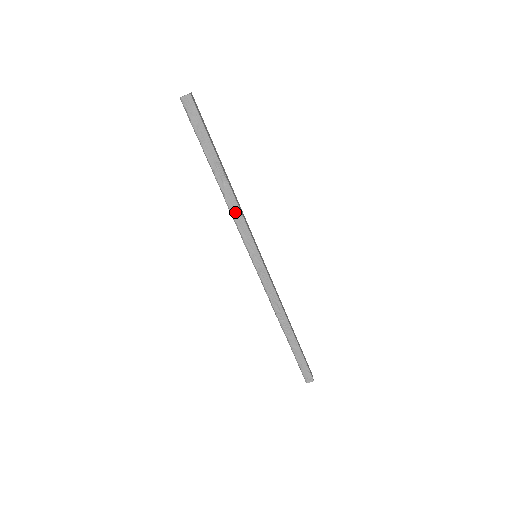
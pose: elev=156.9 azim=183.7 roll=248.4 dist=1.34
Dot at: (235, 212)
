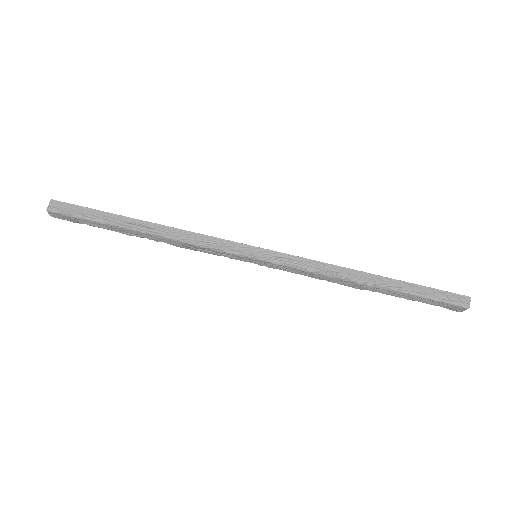
Dot at: (189, 238)
